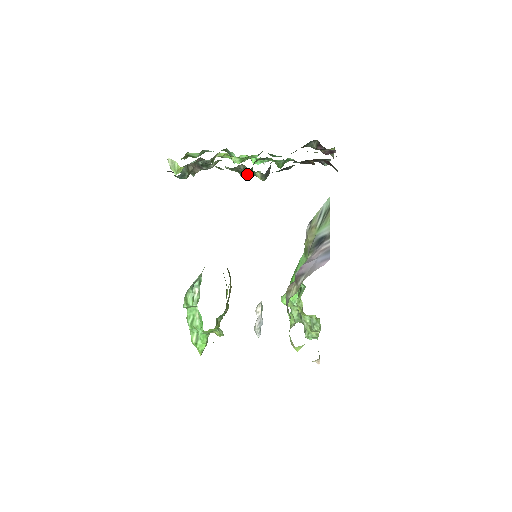
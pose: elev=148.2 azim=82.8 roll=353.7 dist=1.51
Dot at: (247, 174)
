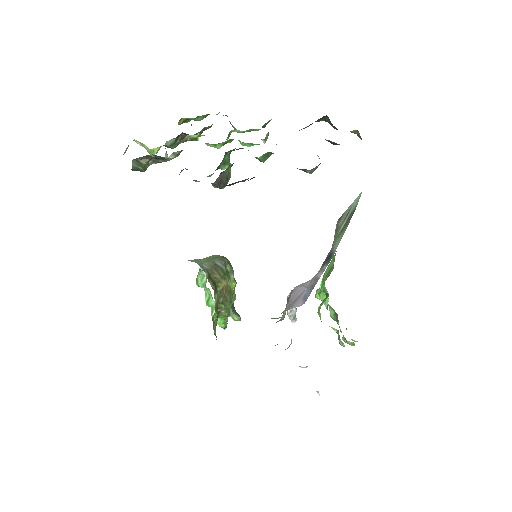
Dot at: occluded
